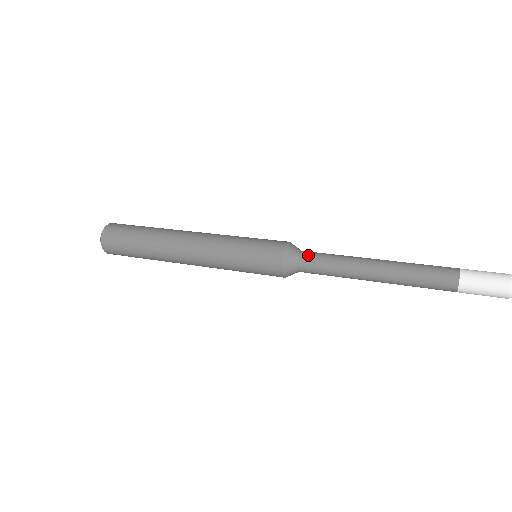
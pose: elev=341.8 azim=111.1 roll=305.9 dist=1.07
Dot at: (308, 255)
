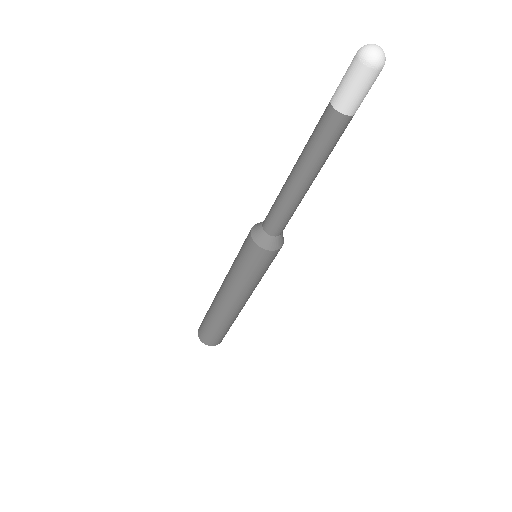
Dot at: occluded
